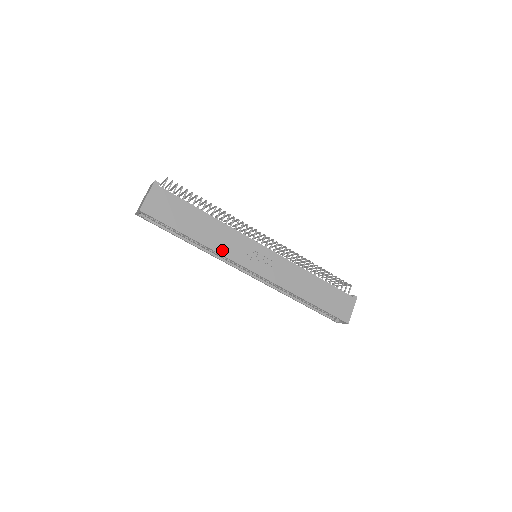
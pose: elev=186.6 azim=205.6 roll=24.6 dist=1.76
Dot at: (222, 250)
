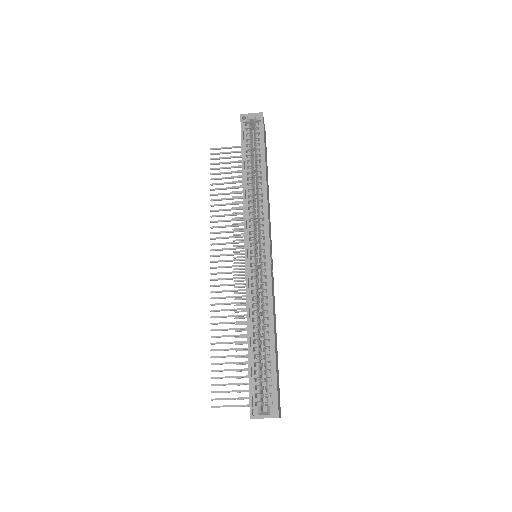
Dot at: occluded
